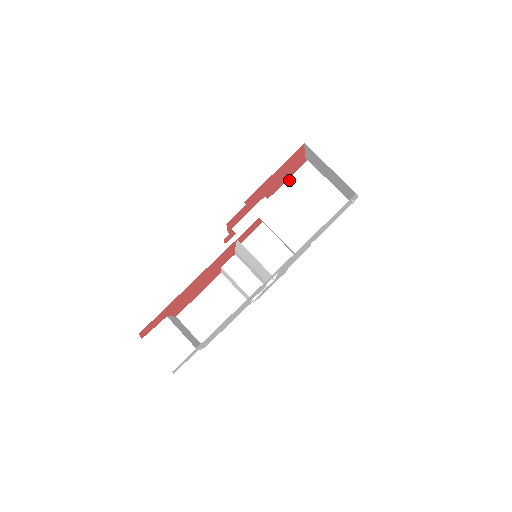
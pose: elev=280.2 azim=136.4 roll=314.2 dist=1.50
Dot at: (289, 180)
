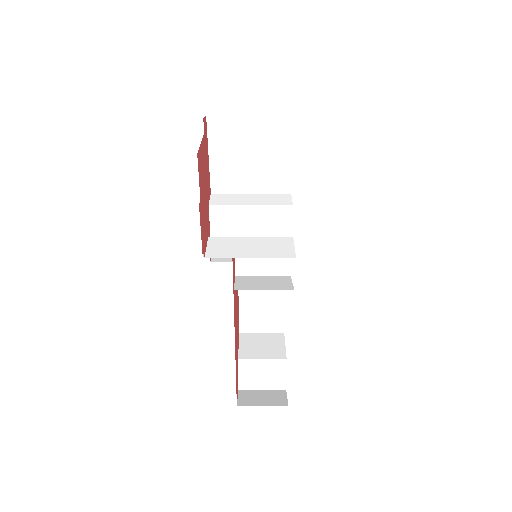
Dot at: (210, 157)
